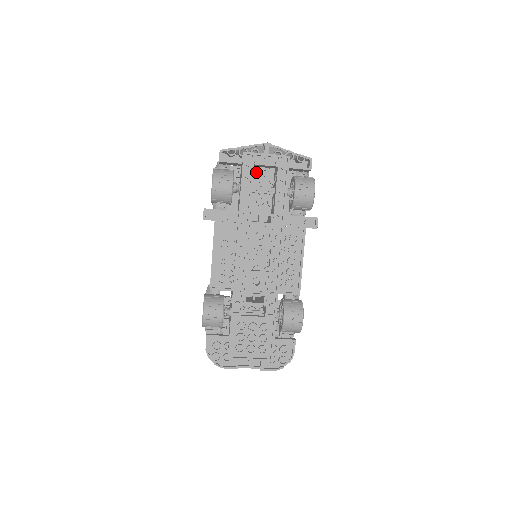
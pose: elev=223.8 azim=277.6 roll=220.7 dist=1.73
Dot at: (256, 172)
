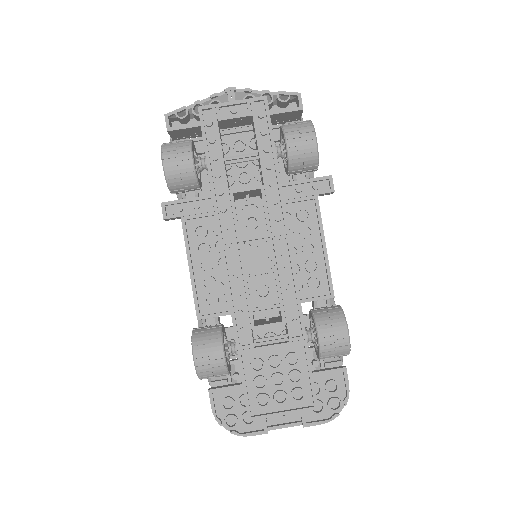
Dot at: (227, 138)
